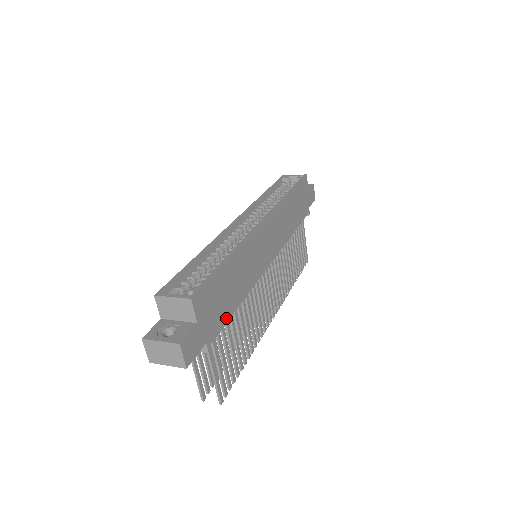
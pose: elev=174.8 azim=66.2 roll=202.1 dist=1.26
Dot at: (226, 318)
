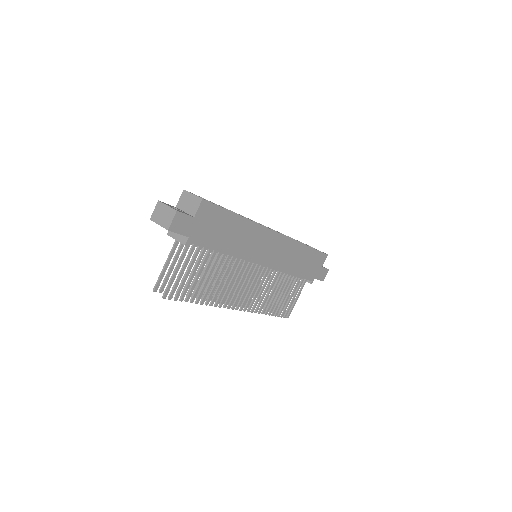
Dot at: (210, 245)
